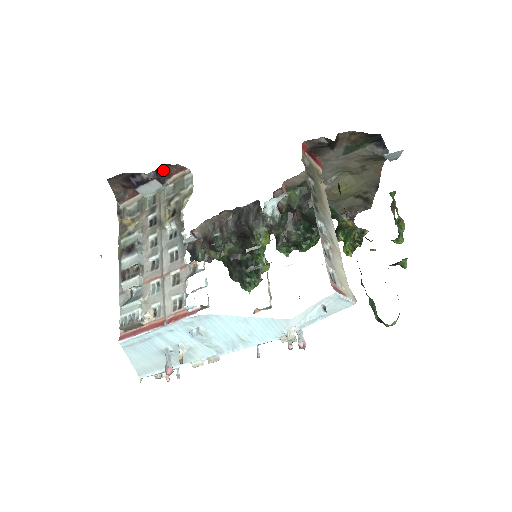
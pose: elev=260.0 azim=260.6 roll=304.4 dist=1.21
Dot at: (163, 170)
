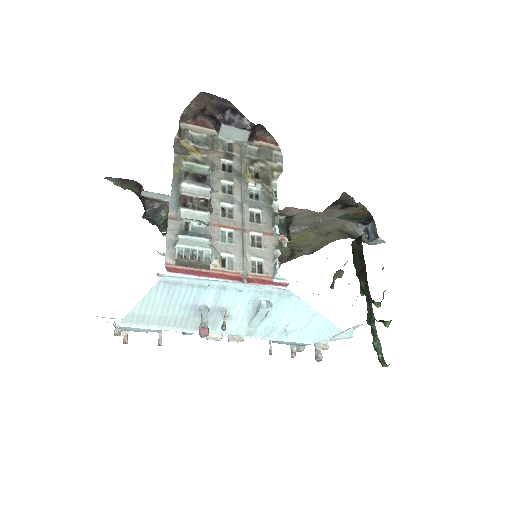
Dot at: (255, 129)
